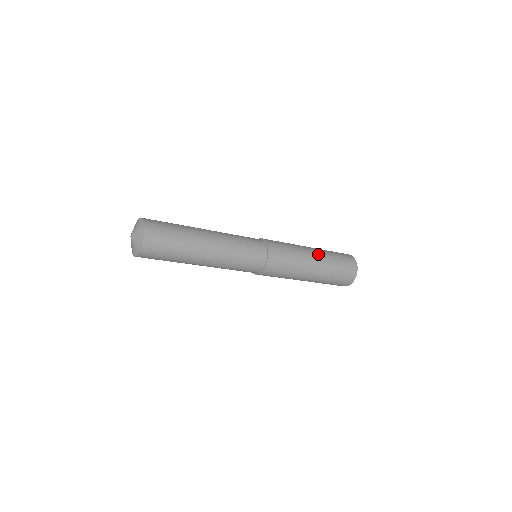
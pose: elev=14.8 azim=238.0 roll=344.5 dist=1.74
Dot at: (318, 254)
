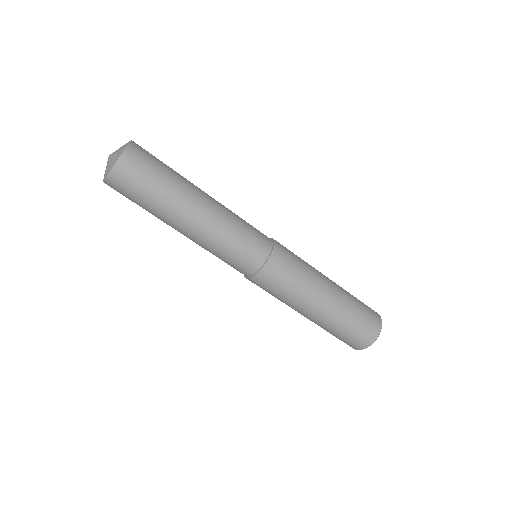
Dot at: occluded
